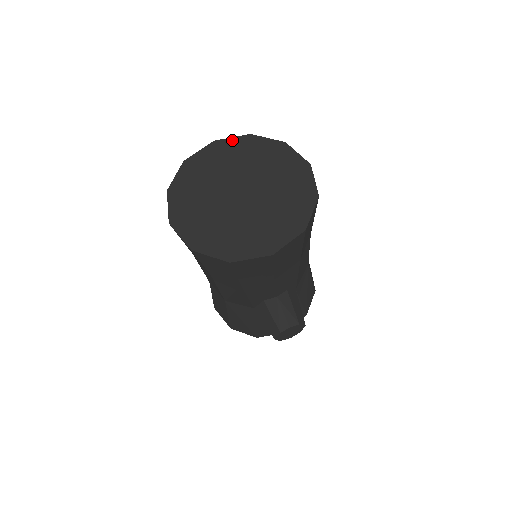
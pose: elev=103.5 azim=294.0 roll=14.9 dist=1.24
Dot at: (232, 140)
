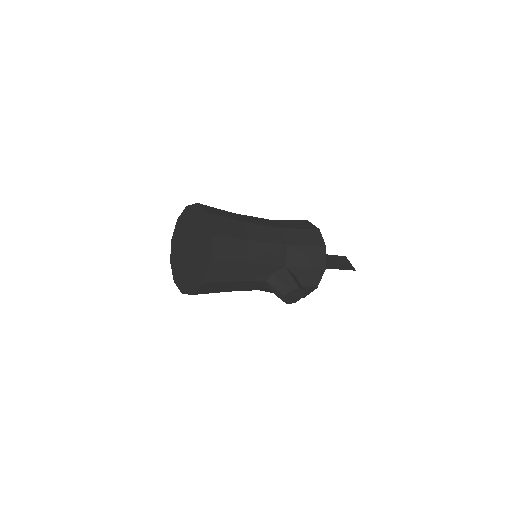
Dot at: (182, 215)
